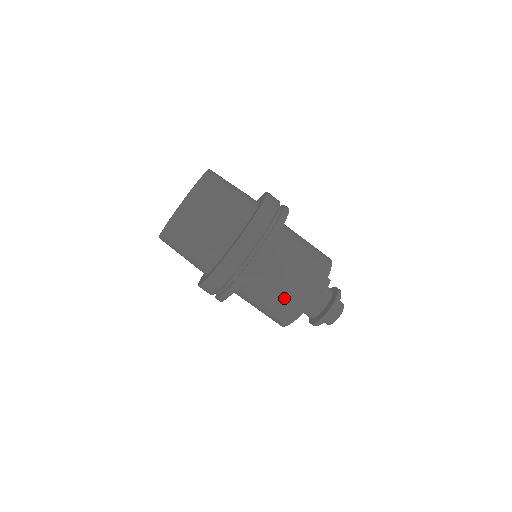
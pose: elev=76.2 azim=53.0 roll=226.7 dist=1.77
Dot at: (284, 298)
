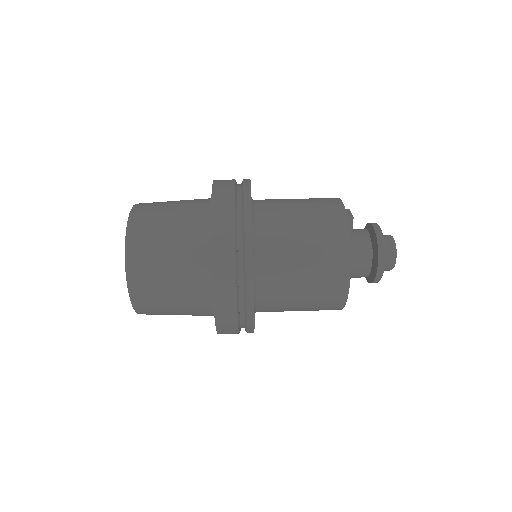
Dot at: (315, 248)
